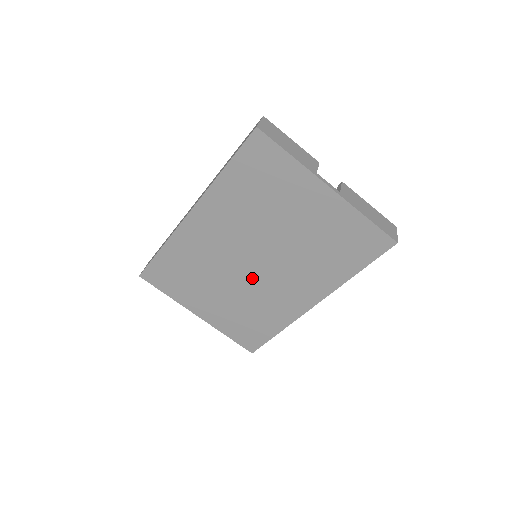
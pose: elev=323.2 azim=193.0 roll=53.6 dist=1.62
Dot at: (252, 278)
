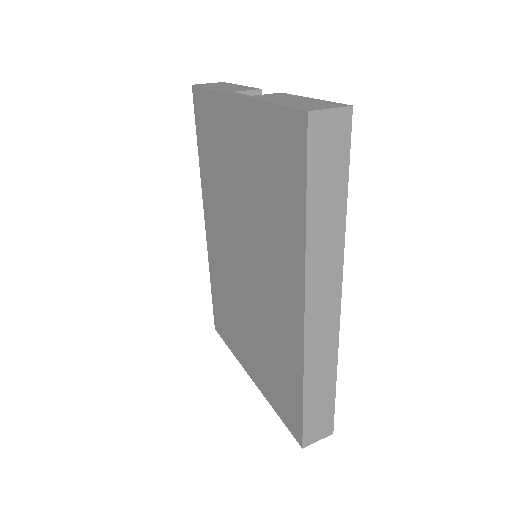
Dot at: (253, 288)
